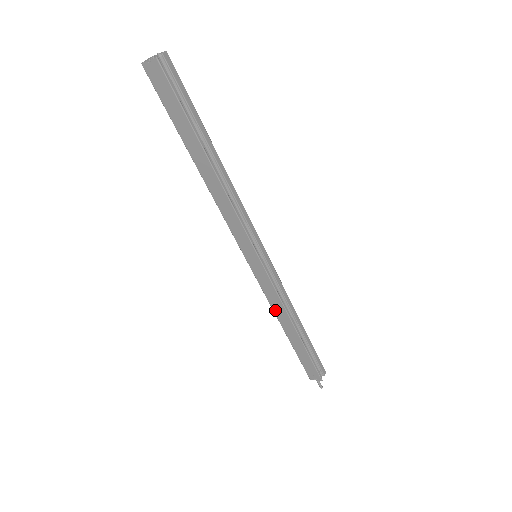
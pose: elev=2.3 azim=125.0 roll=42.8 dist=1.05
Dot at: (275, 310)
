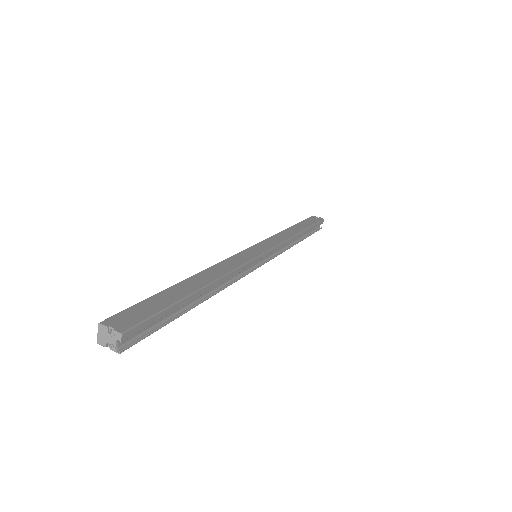
Dot at: occluded
